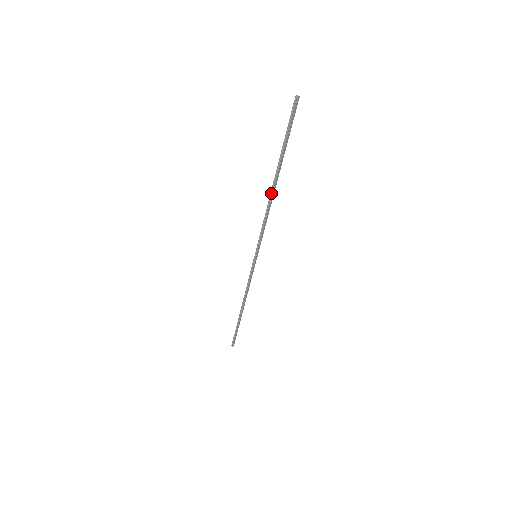
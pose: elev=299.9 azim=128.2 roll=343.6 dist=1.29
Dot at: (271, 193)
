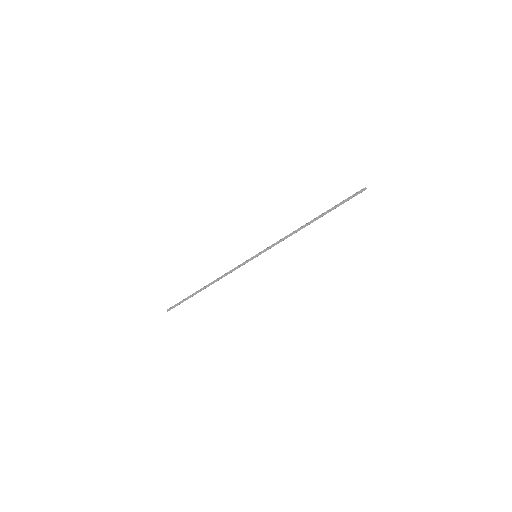
Dot at: (305, 225)
